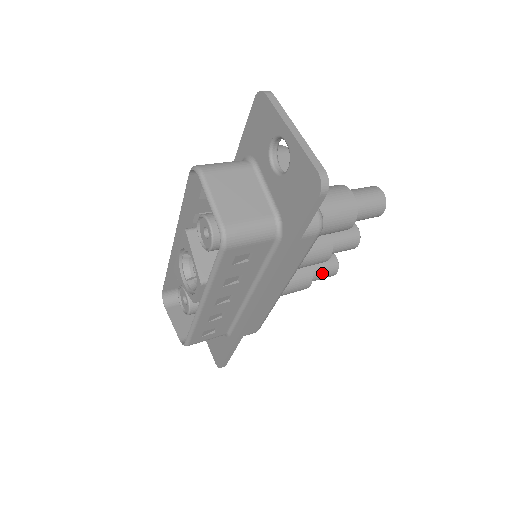
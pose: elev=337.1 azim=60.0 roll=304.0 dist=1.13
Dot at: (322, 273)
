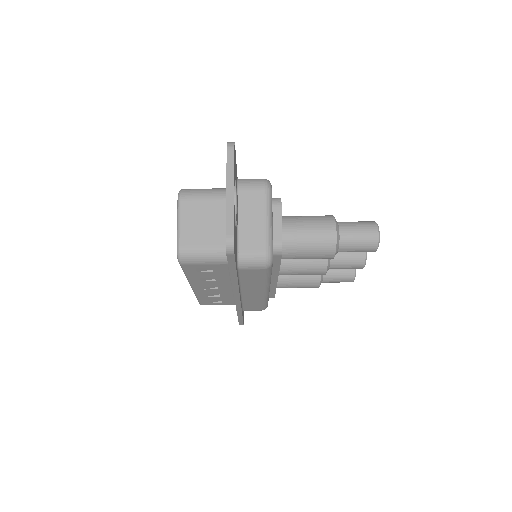
Dot at: (335, 279)
